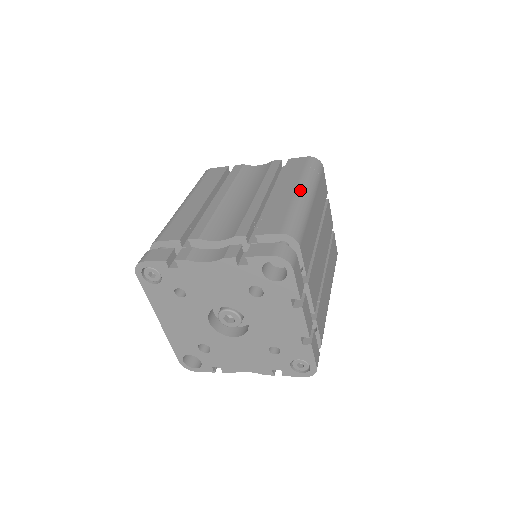
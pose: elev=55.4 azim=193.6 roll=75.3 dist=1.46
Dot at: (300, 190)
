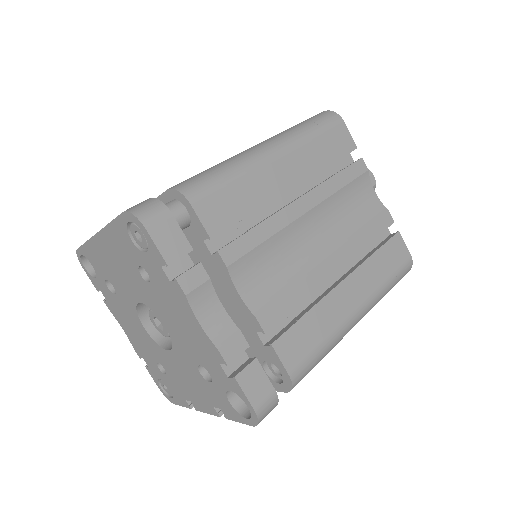
Dot at: (360, 312)
